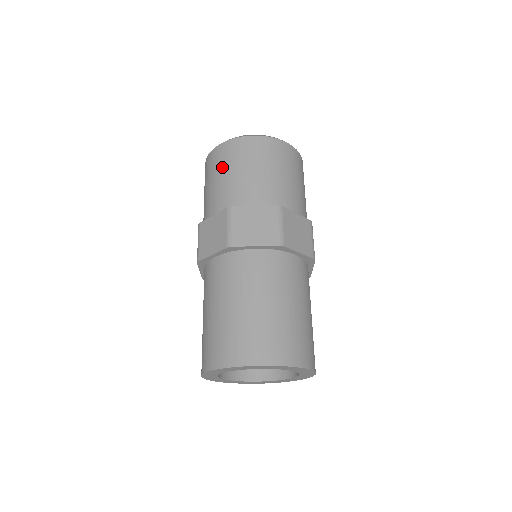
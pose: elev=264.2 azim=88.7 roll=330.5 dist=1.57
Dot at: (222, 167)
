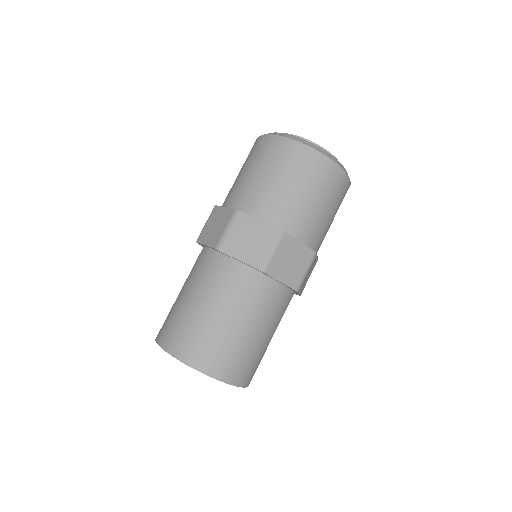
Dot at: (257, 161)
